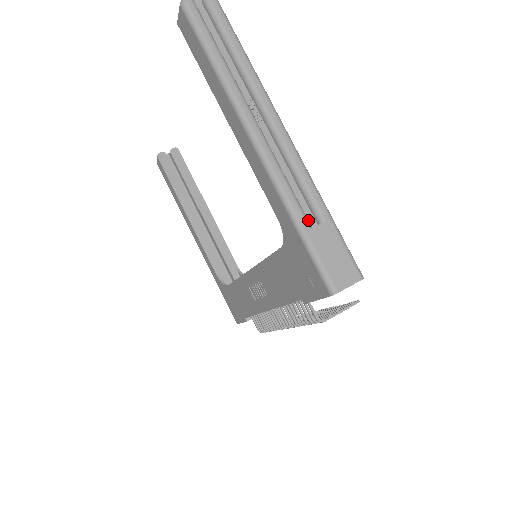
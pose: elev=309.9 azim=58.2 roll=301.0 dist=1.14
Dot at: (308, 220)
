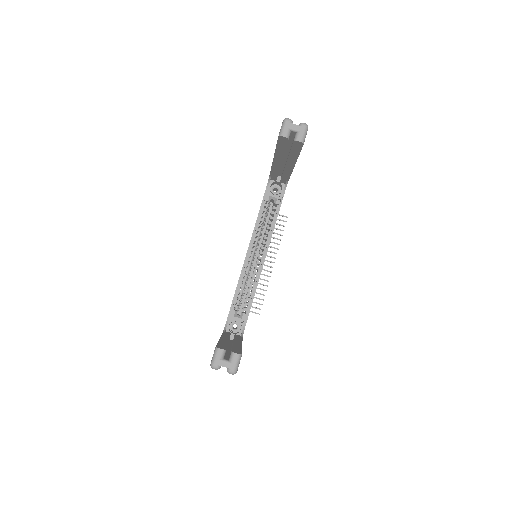
Dot at: occluded
